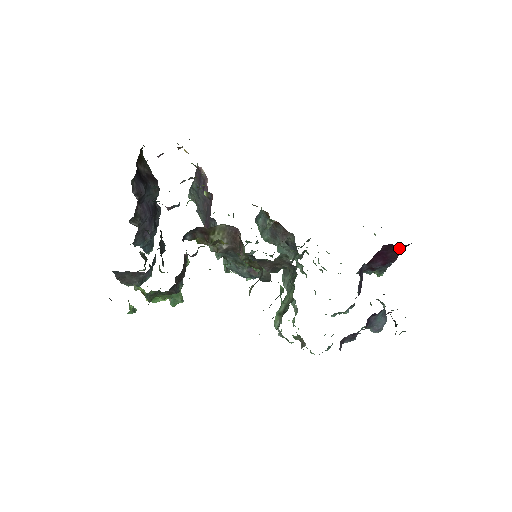
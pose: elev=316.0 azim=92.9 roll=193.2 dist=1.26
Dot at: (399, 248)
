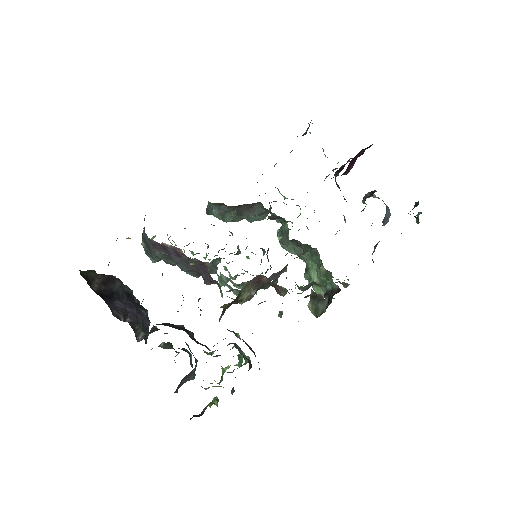
Dot at: (367, 147)
